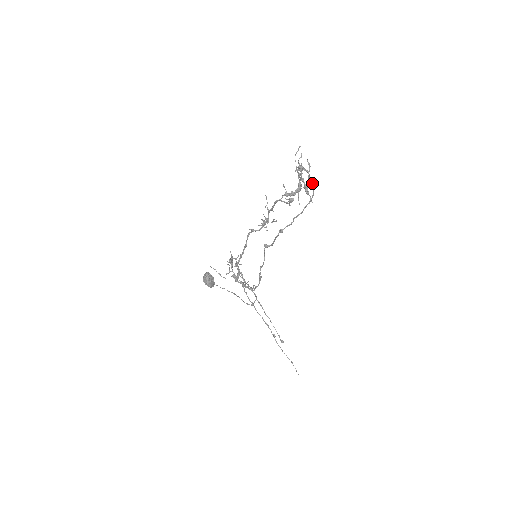
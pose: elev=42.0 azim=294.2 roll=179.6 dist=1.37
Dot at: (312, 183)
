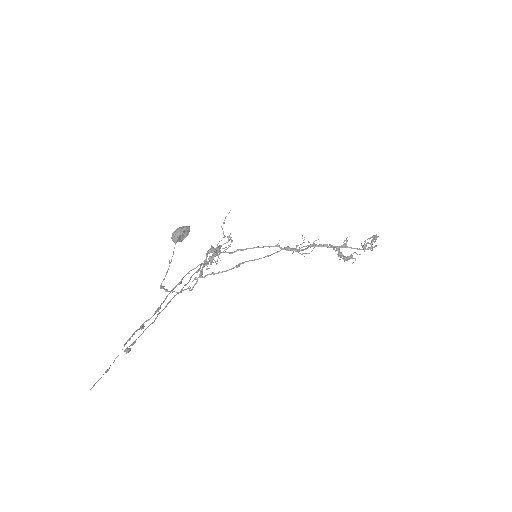
Dot at: (375, 246)
